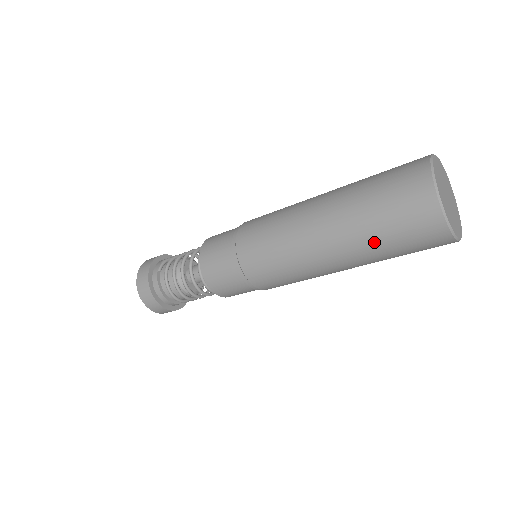
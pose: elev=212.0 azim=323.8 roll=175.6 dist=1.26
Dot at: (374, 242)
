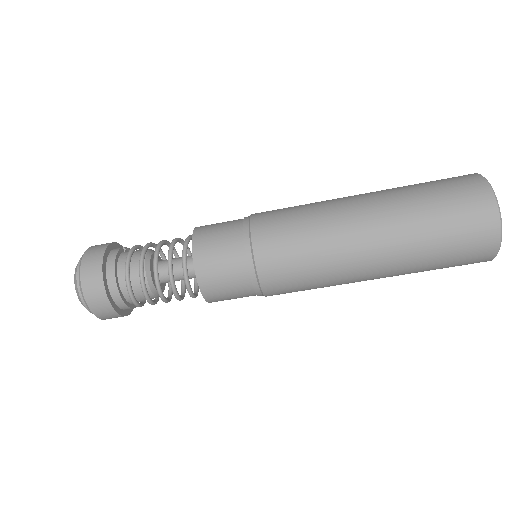
Dot at: (418, 210)
